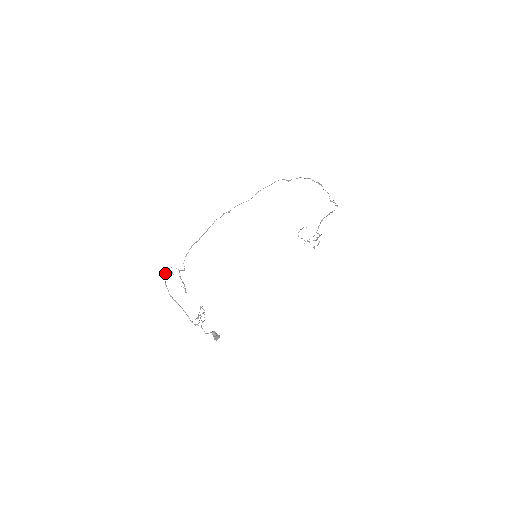
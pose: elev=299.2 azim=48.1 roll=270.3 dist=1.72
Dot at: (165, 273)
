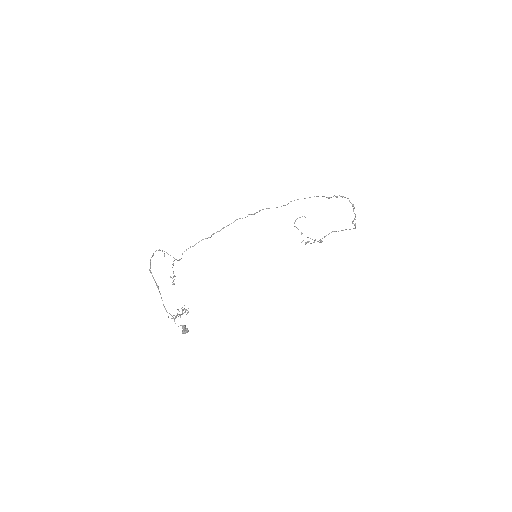
Dot at: (155, 251)
